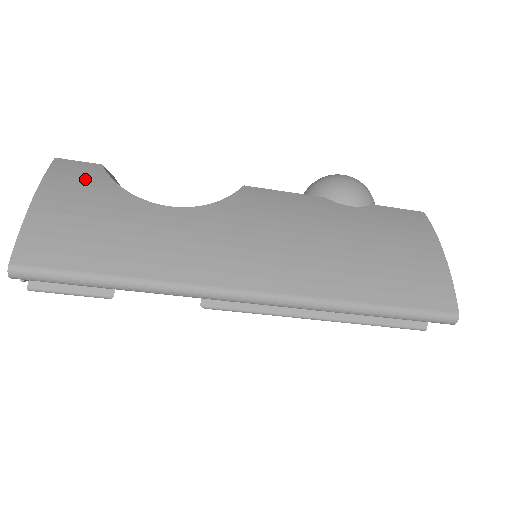
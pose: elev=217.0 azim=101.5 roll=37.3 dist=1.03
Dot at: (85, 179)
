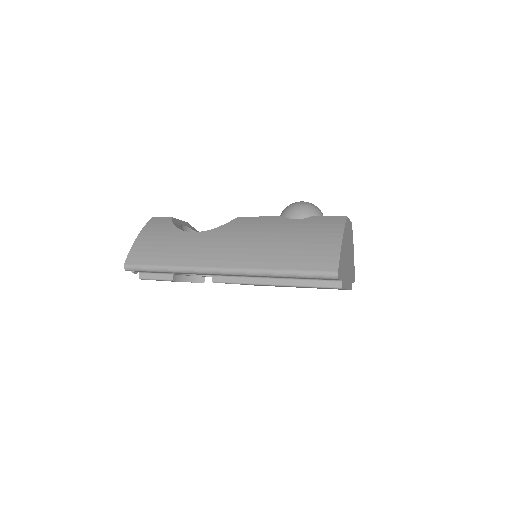
Dot at: (161, 225)
